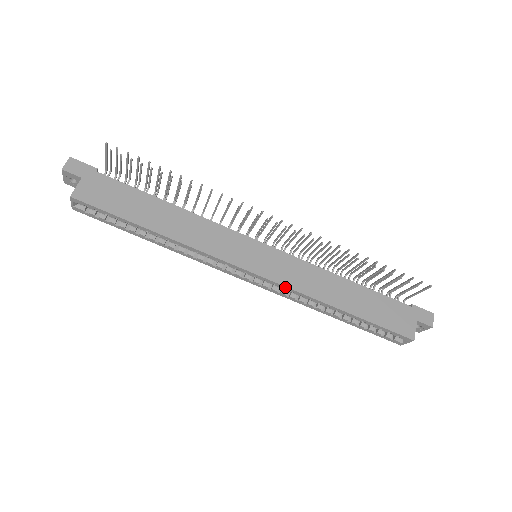
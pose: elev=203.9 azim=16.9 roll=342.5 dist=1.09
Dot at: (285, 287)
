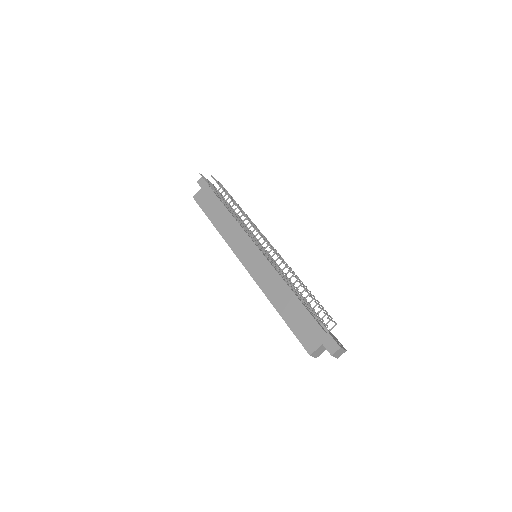
Dot at: (255, 280)
